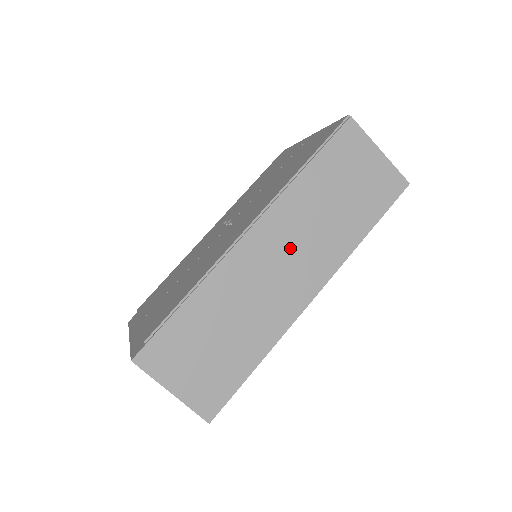
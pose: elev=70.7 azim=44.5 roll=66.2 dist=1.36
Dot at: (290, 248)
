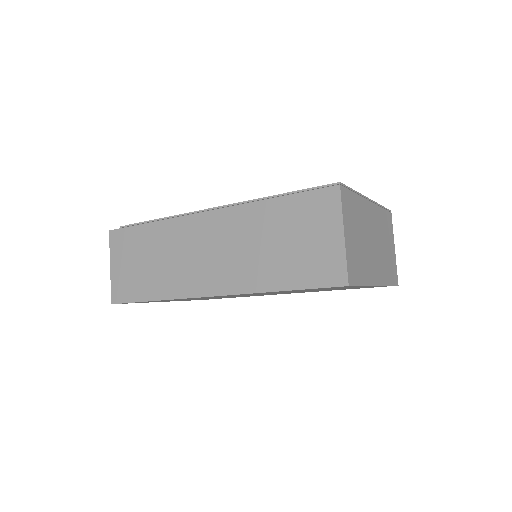
Dot at: (220, 247)
